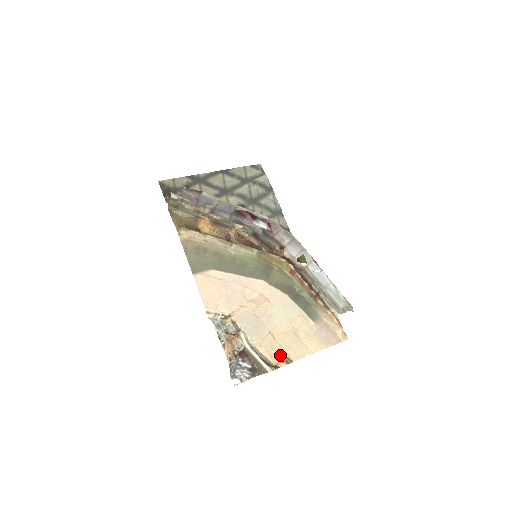
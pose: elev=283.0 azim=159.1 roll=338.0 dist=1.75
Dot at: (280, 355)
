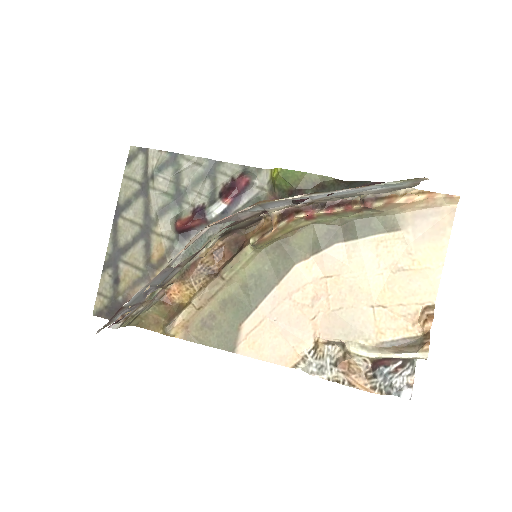
Dot at: (413, 316)
